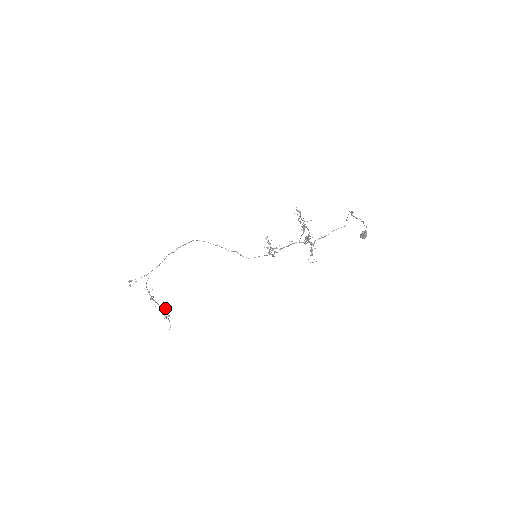
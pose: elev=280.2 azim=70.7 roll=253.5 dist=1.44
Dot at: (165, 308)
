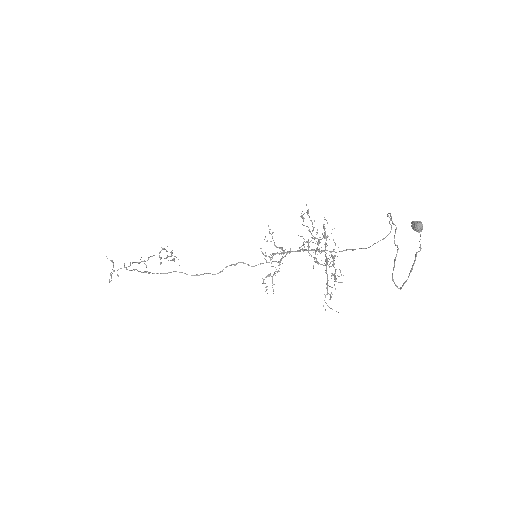
Dot at: occluded
